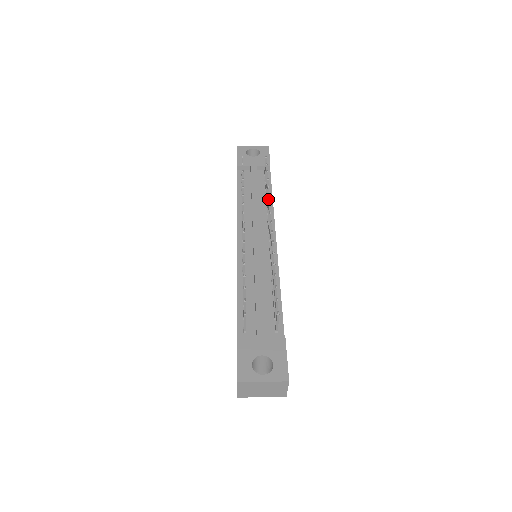
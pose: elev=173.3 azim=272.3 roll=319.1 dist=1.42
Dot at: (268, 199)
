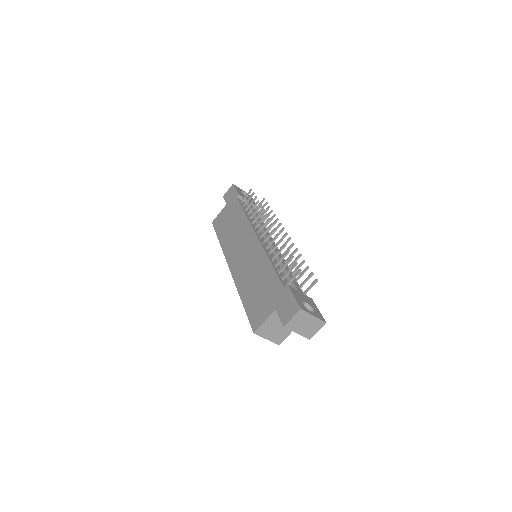
Dot at: (276, 222)
